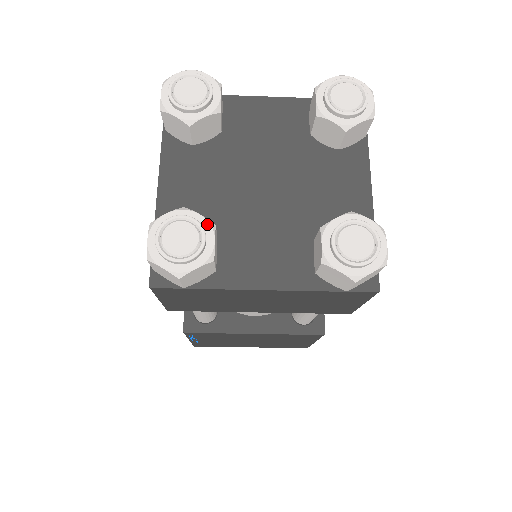
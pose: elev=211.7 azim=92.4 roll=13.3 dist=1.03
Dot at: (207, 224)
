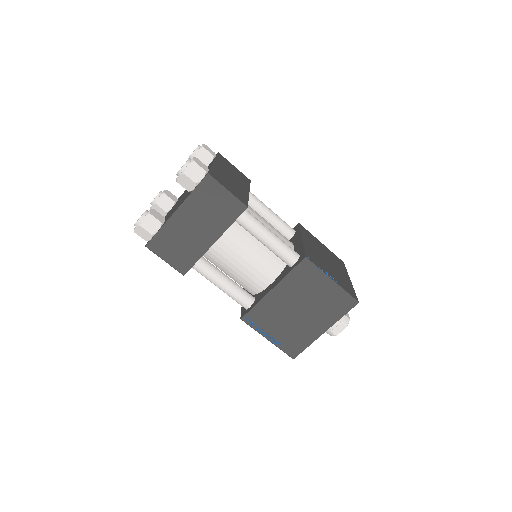
Dot at: occluded
